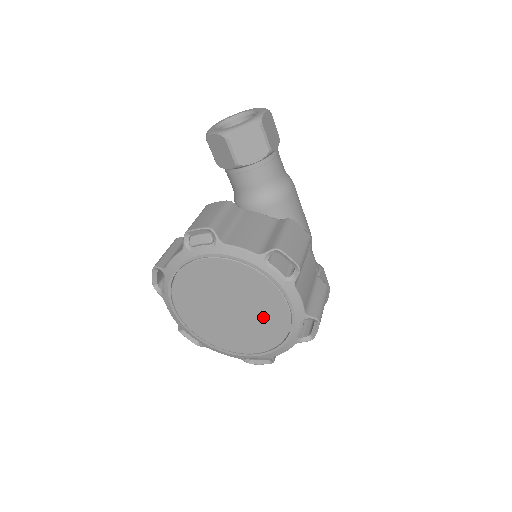
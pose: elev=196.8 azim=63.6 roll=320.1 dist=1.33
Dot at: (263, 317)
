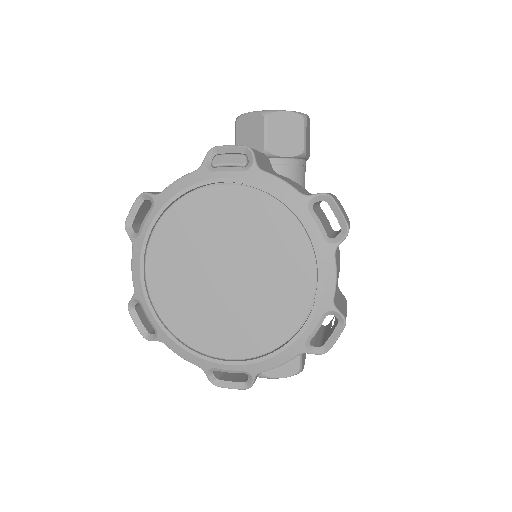
Dot at: (272, 295)
